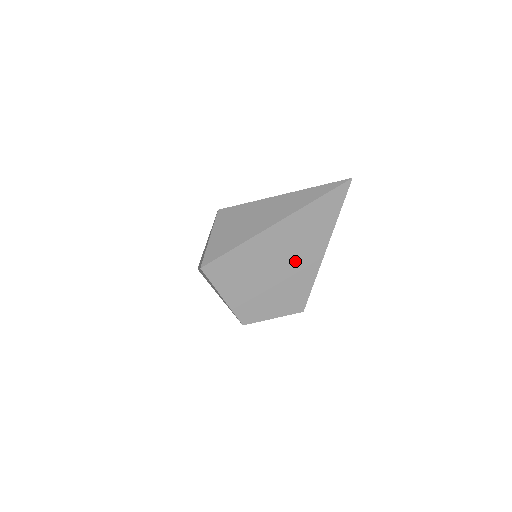
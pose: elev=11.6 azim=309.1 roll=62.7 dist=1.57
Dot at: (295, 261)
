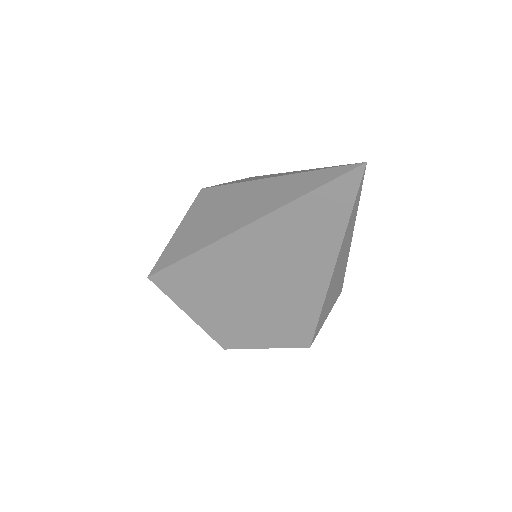
Dot at: (283, 282)
